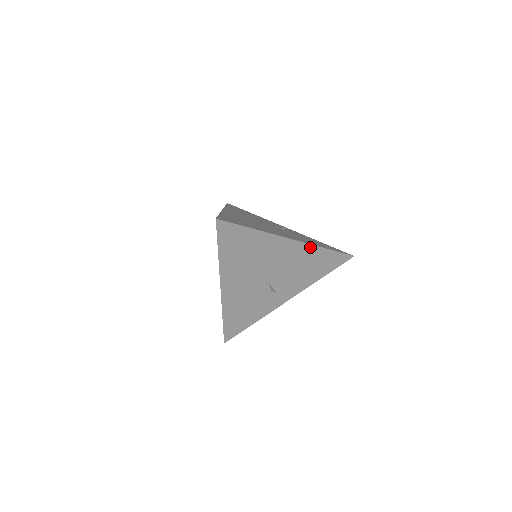
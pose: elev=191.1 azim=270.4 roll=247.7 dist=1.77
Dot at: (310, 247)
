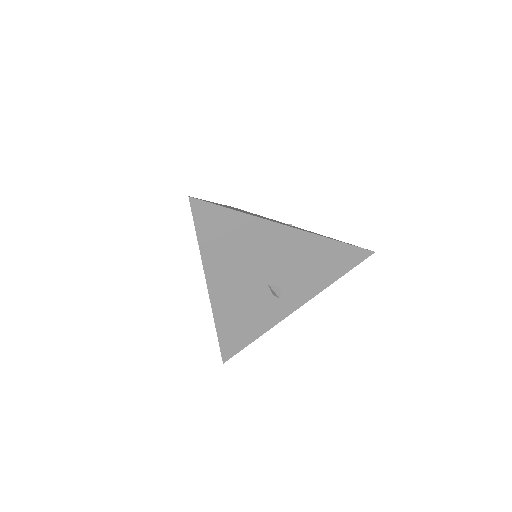
Dot at: (315, 238)
